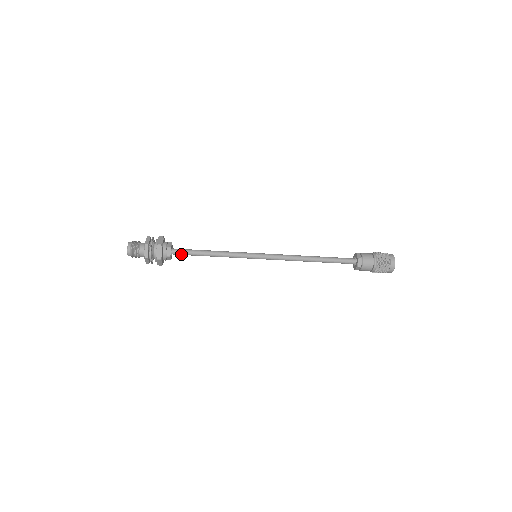
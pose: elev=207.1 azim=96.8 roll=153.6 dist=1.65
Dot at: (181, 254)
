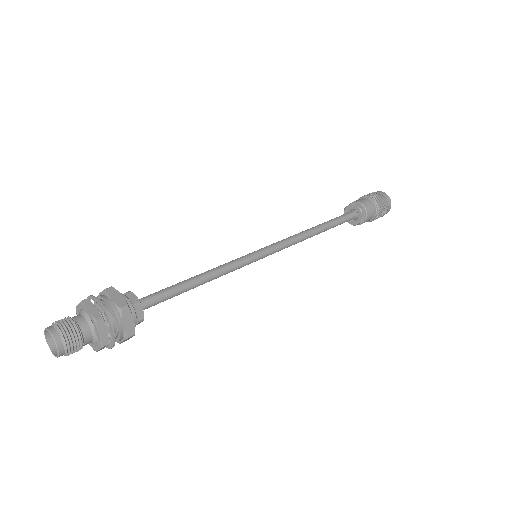
Dot at: (152, 305)
